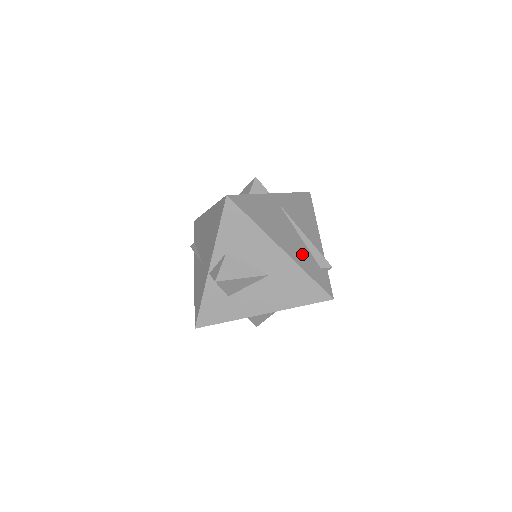
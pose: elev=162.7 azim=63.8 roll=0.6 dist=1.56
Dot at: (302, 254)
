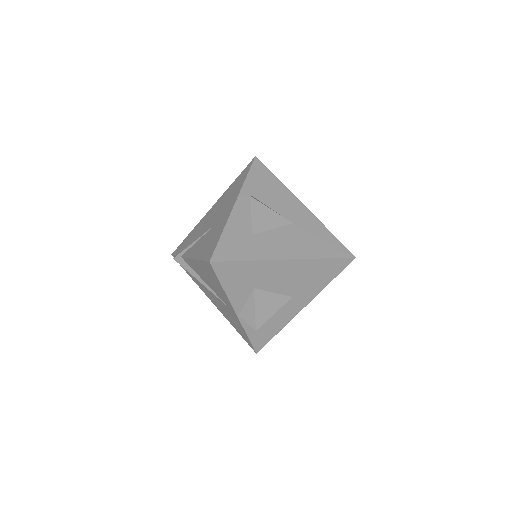
Dot at: occluded
